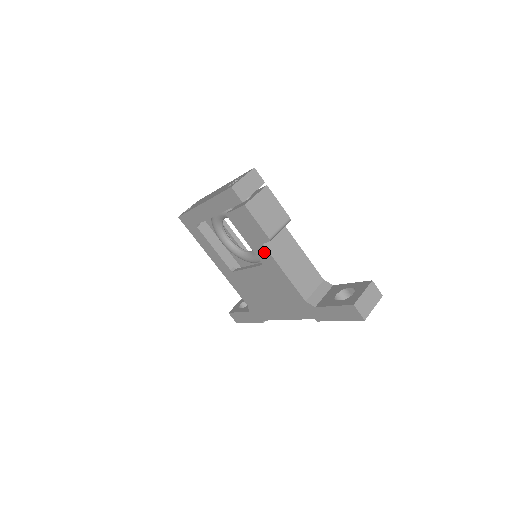
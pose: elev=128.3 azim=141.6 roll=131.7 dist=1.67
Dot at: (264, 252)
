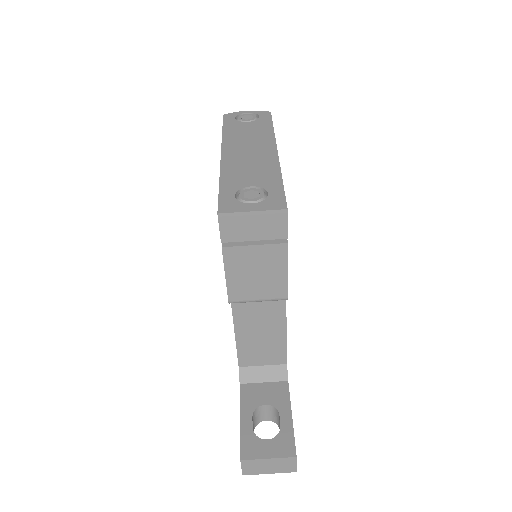
Dot at: occluded
